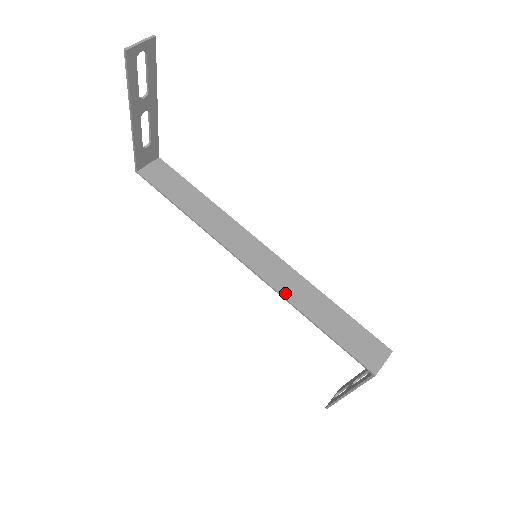
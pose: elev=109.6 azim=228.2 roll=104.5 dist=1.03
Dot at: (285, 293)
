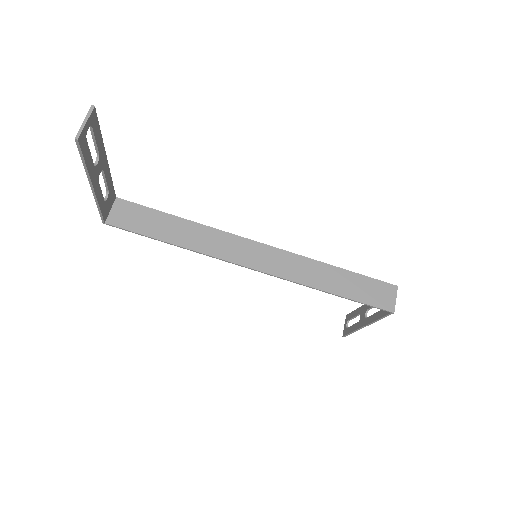
Dot at: (296, 279)
